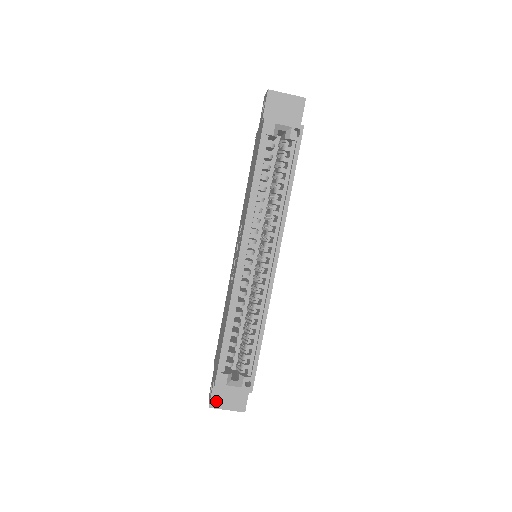
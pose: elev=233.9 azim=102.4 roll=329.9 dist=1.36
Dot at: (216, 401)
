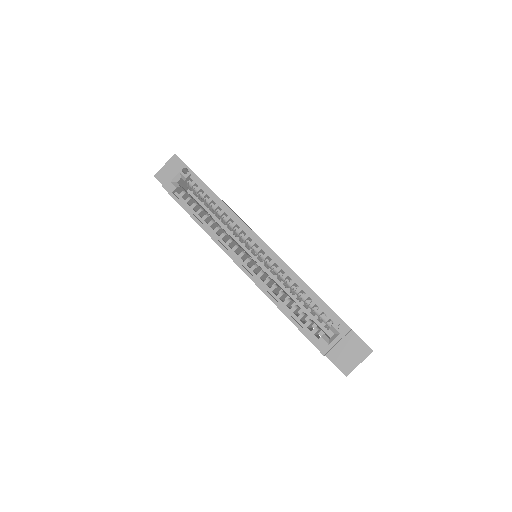
Dot at: (345, 367)
